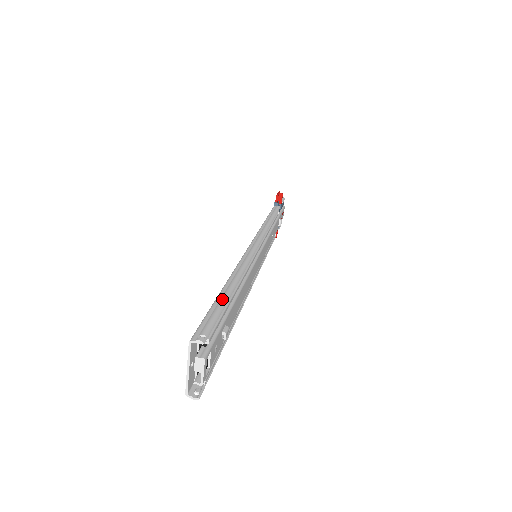
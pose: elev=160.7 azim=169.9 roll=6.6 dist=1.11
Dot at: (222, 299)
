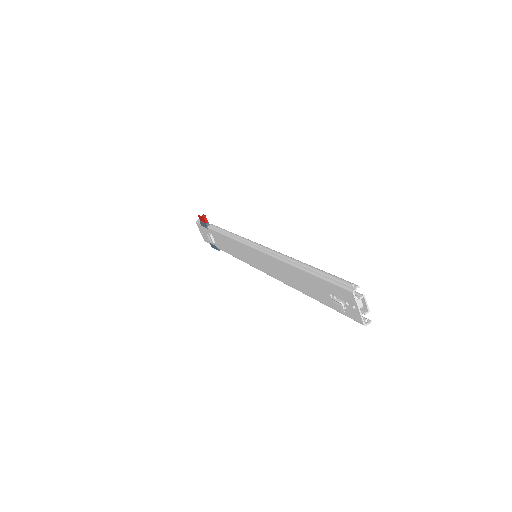
Dot at: (319, 271)
